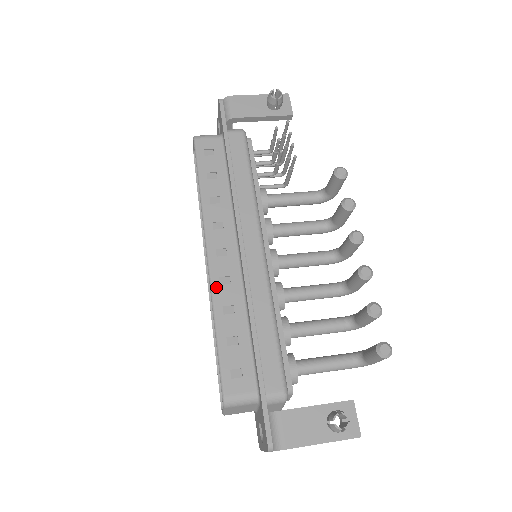
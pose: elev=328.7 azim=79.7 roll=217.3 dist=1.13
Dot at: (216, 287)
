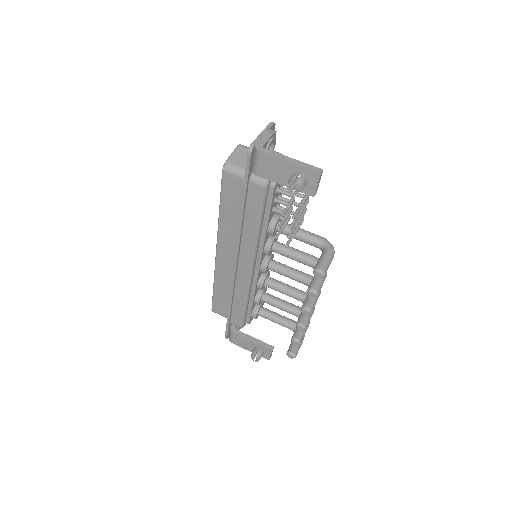
Dot at: (218, 270)
